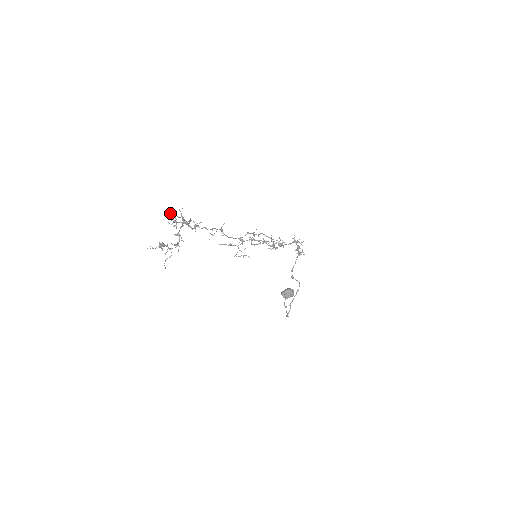
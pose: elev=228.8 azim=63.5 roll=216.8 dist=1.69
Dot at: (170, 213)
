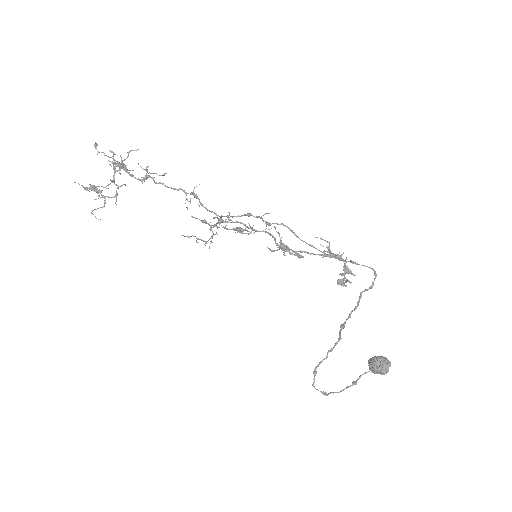
Dot at: (112, 152)
